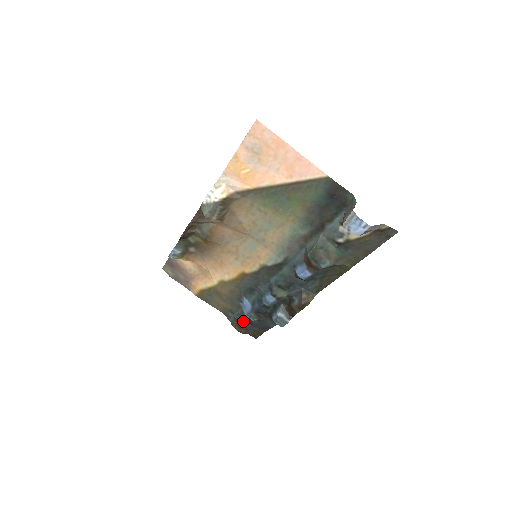
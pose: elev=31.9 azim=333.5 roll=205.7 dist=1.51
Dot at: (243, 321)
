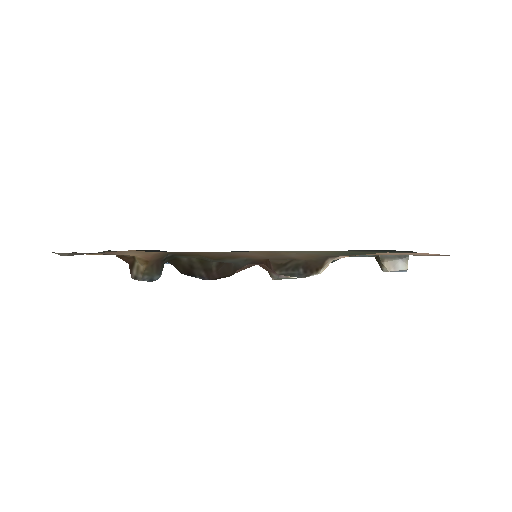
Dot at: occluded
